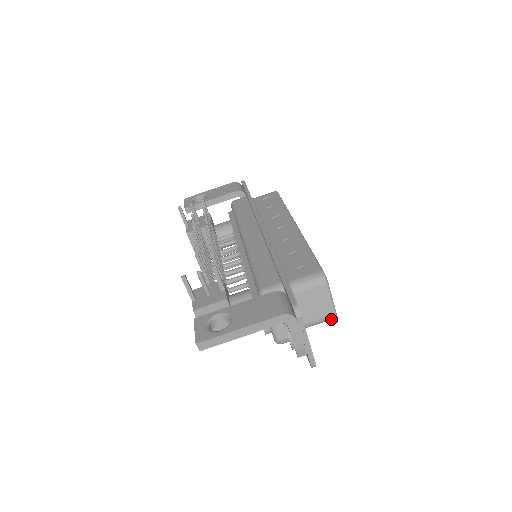
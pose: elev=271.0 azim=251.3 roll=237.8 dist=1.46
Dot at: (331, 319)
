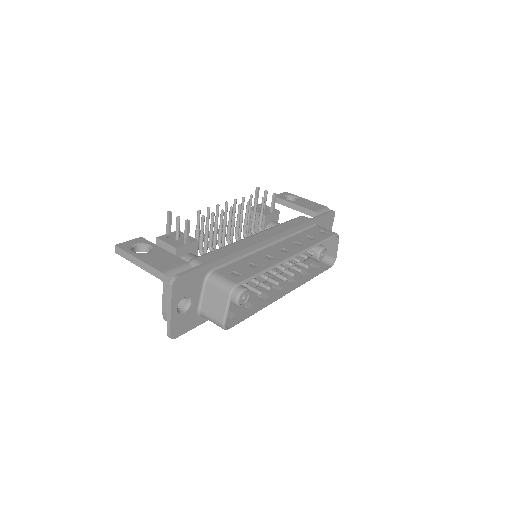
Dot at: occluded
